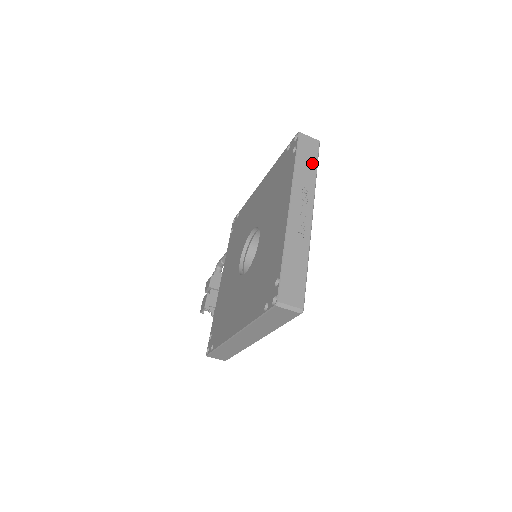
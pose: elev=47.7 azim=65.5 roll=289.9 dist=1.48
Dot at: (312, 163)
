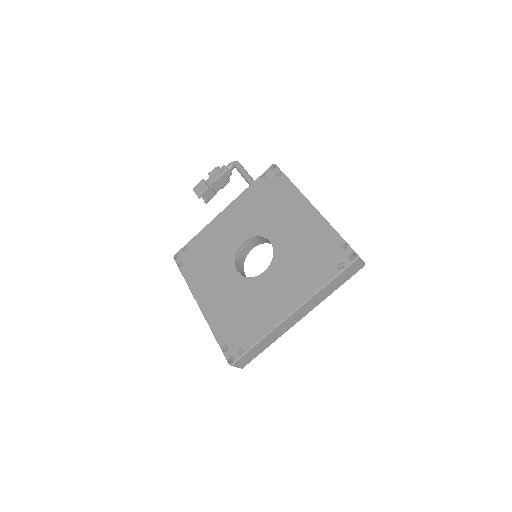
Dot at: (340, 283)
